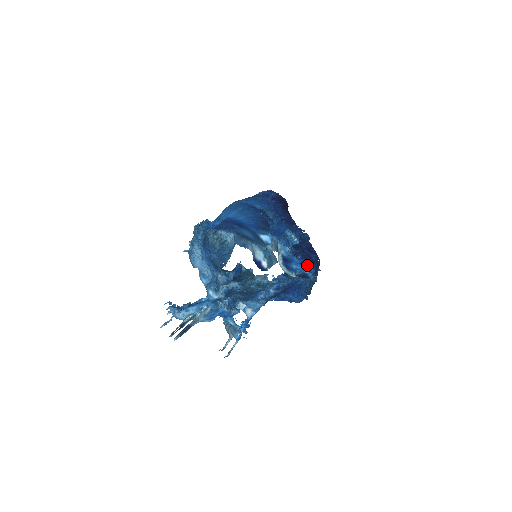
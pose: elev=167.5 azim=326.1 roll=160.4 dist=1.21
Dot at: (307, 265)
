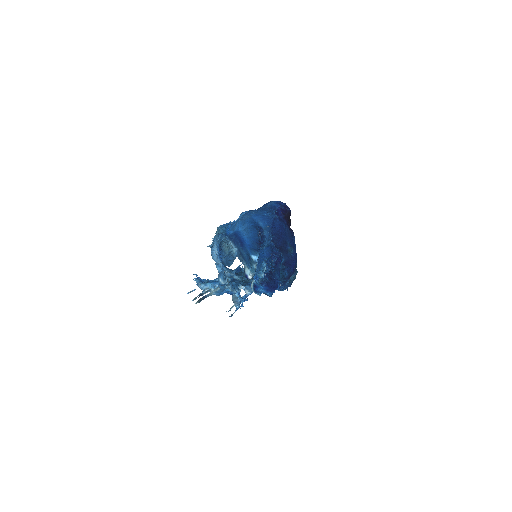
Dot at: (268, 290)
